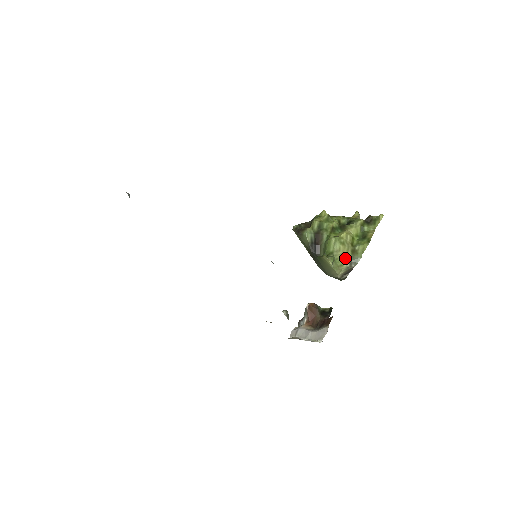
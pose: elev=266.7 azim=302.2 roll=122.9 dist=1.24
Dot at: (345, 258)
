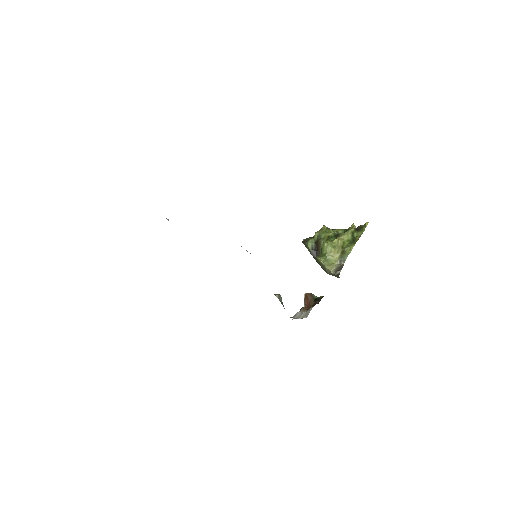
Dot at: (336, 258)
